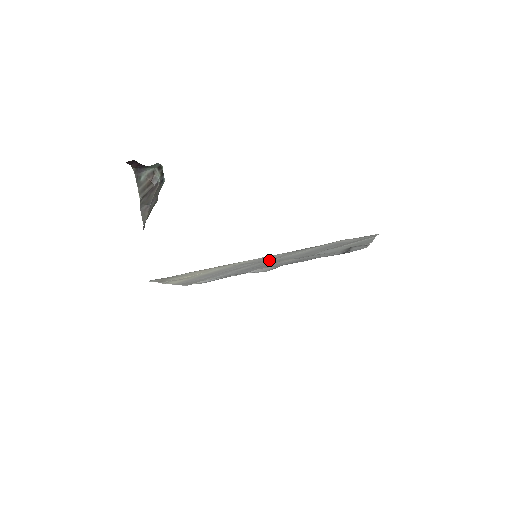
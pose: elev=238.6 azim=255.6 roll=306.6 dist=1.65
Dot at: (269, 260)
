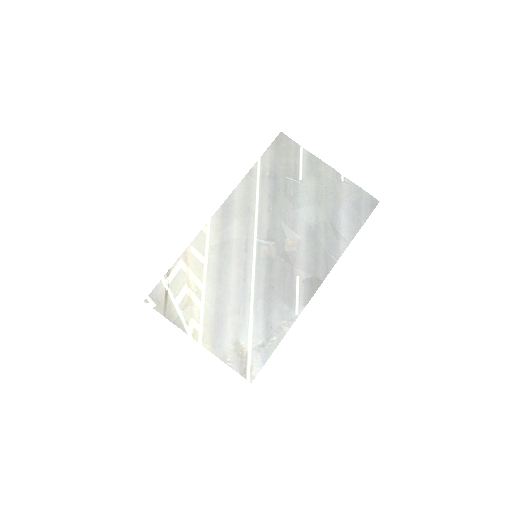
Dot at: (253, 233)
